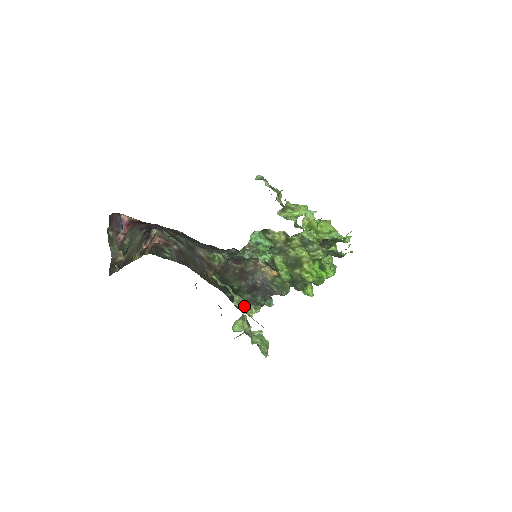
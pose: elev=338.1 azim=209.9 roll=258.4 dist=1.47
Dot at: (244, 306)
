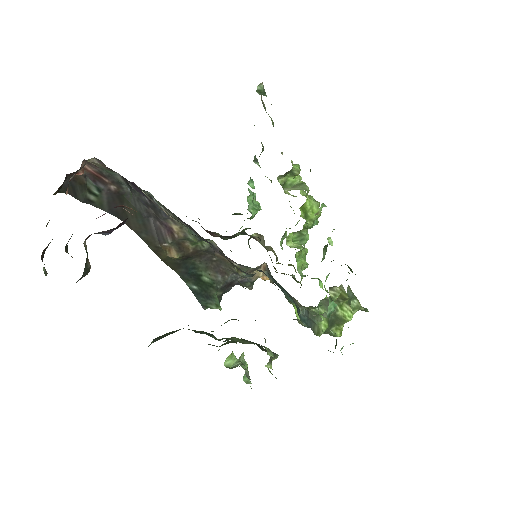
Dot at: occluded
